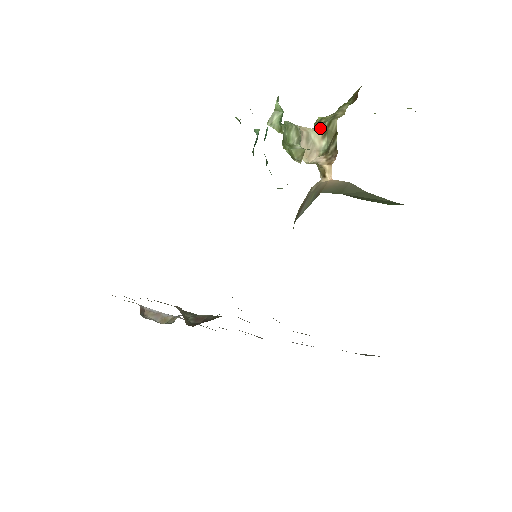
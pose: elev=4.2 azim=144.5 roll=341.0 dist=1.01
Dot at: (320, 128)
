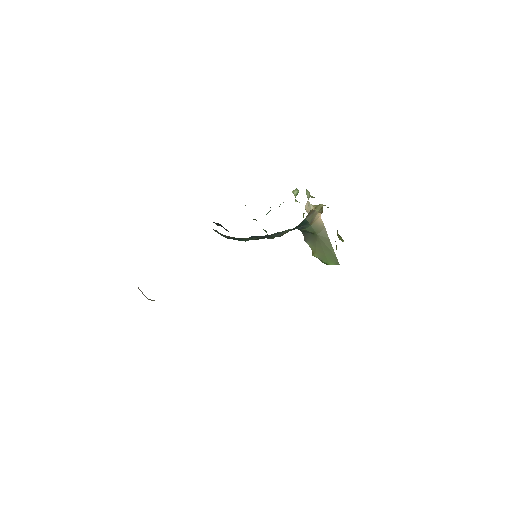
Dot at: (314, 205)
